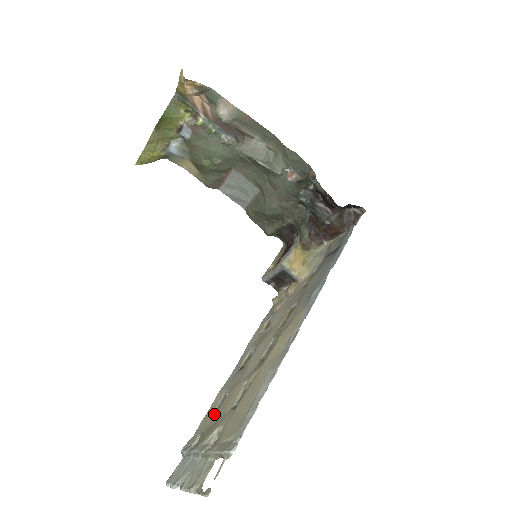
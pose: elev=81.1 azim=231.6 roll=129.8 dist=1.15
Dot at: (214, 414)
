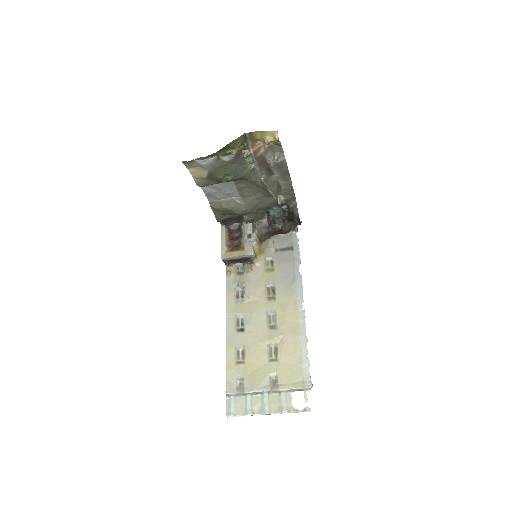
Dot at: (242, 365)
